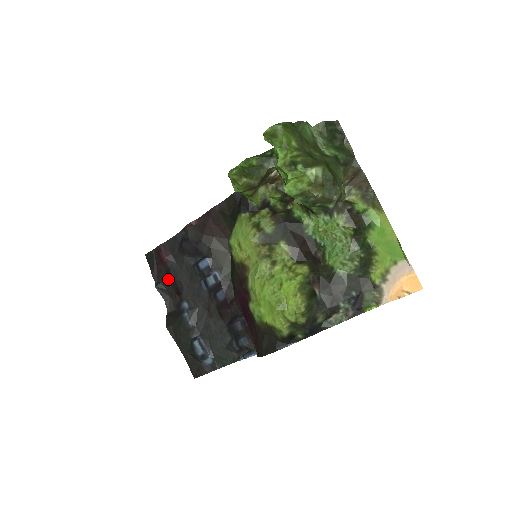
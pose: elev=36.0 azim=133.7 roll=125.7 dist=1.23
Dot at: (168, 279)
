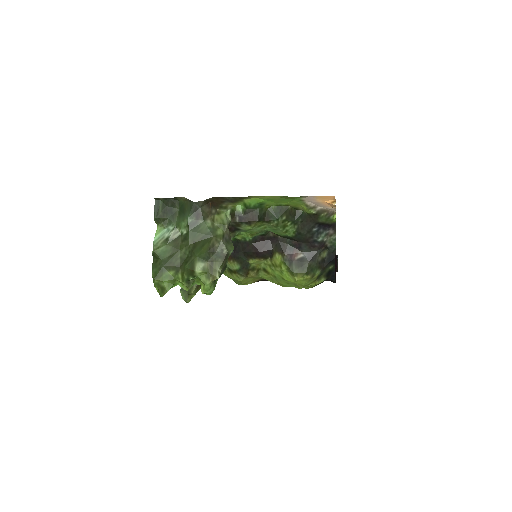
Dot at: occluded
